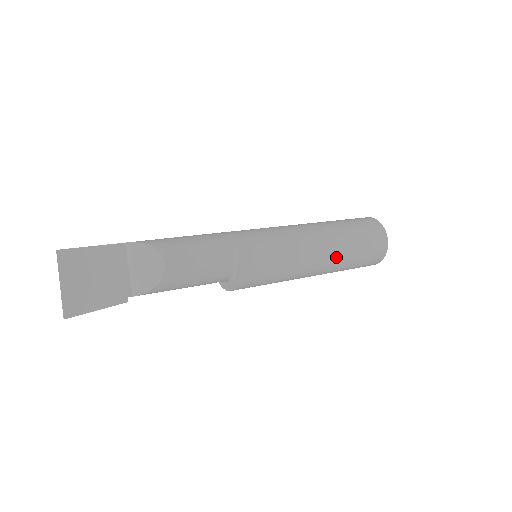
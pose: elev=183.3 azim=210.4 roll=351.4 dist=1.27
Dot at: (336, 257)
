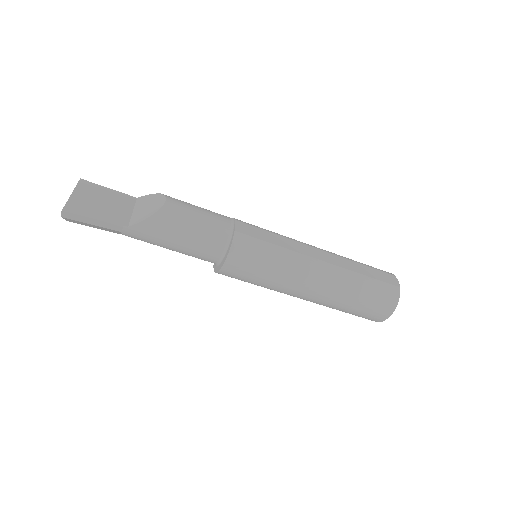
Dot at: (339, 269)
